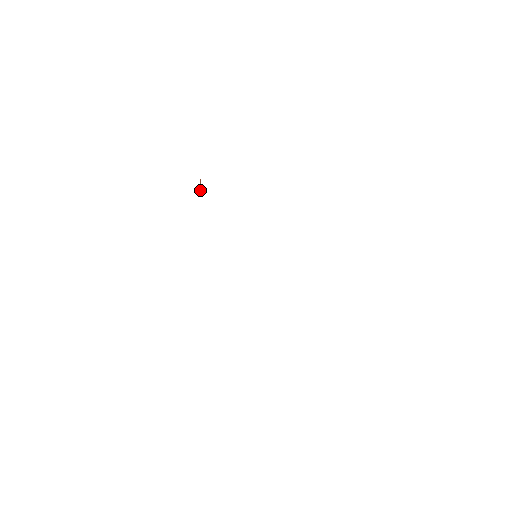
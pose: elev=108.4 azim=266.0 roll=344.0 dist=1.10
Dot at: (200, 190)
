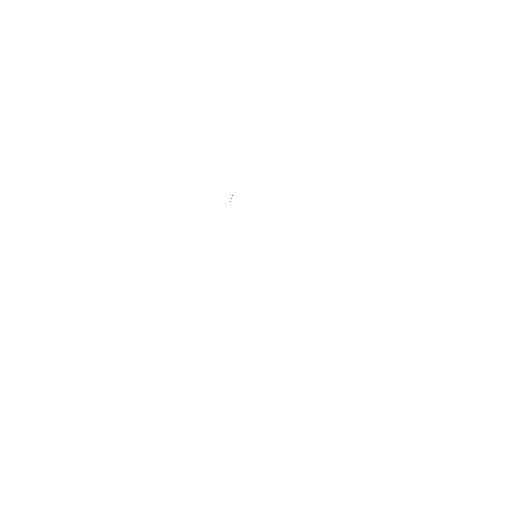
Dot at: (231, 198)
